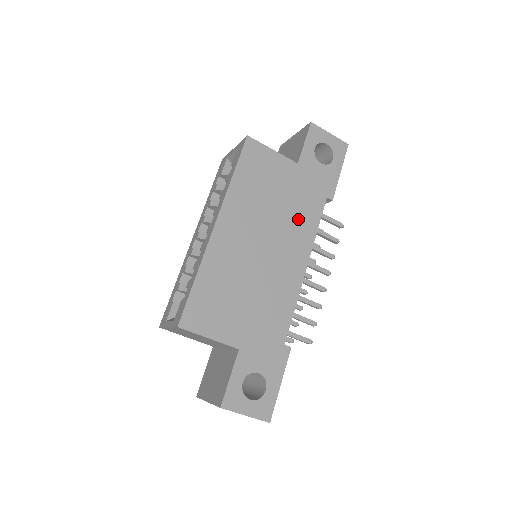
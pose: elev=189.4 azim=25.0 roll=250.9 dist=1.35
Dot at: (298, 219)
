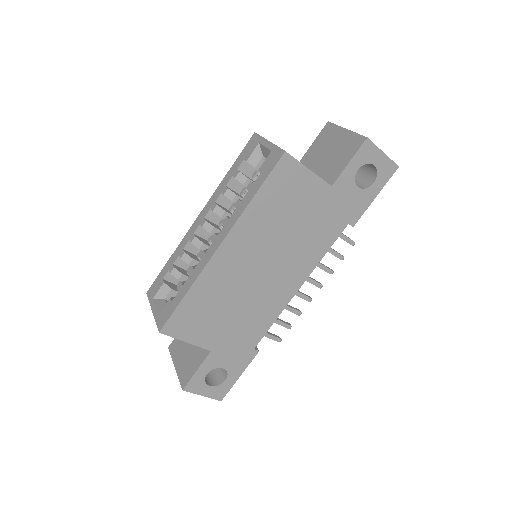
Dot at: (309, 244)
